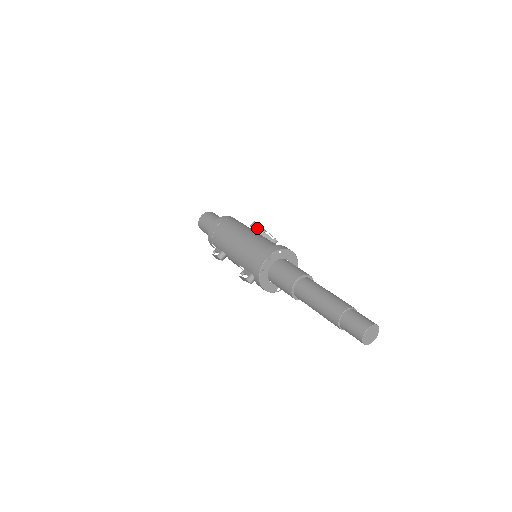
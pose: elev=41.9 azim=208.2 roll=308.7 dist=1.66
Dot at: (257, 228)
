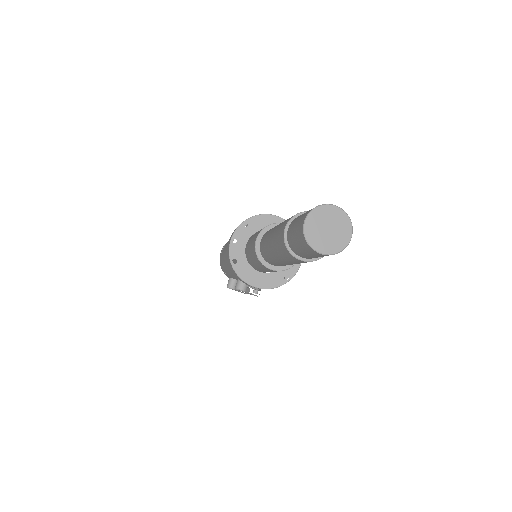
Dot at: occluded
